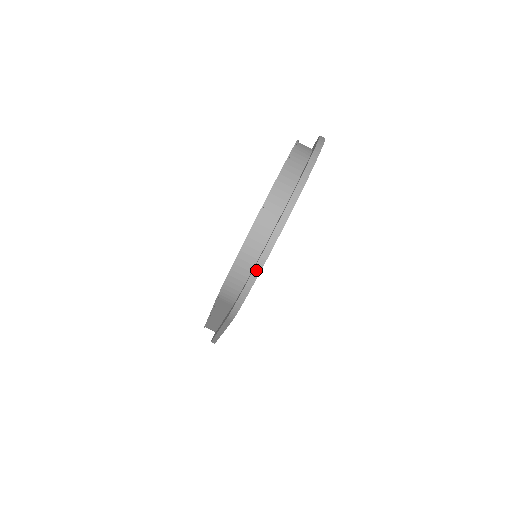
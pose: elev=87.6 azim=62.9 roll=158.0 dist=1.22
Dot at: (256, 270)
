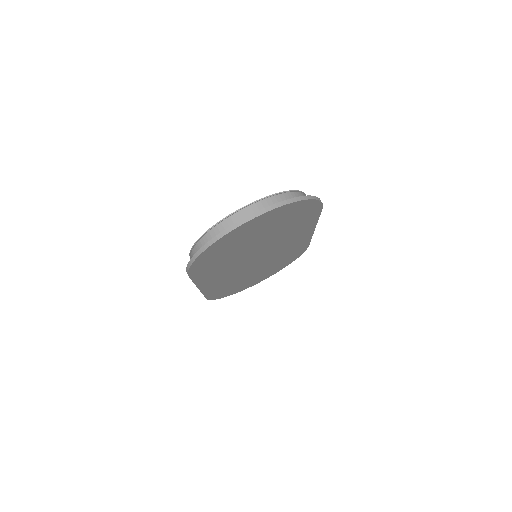
Dot at: (202, 249)
